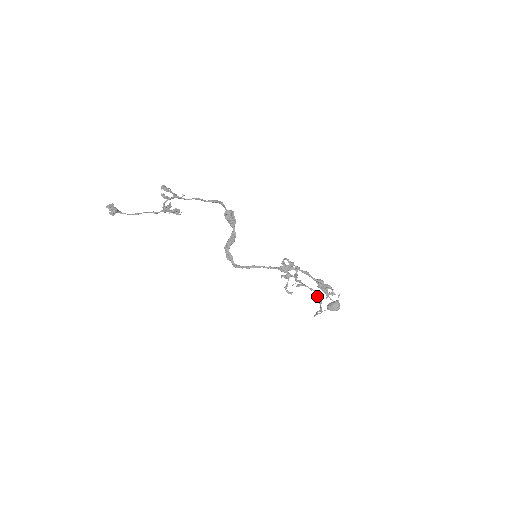
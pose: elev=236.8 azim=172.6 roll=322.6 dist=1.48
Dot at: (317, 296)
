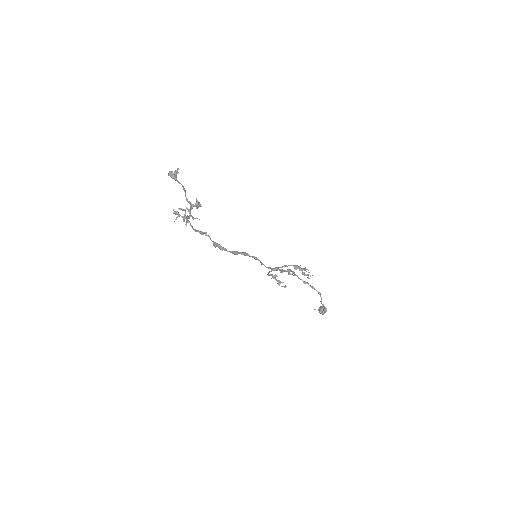
Dot at: (307, 282)
